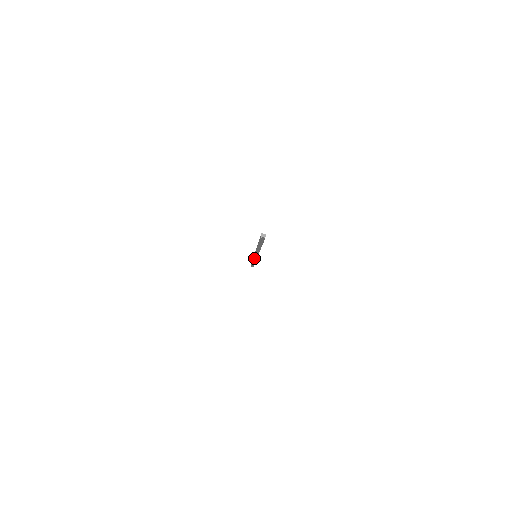
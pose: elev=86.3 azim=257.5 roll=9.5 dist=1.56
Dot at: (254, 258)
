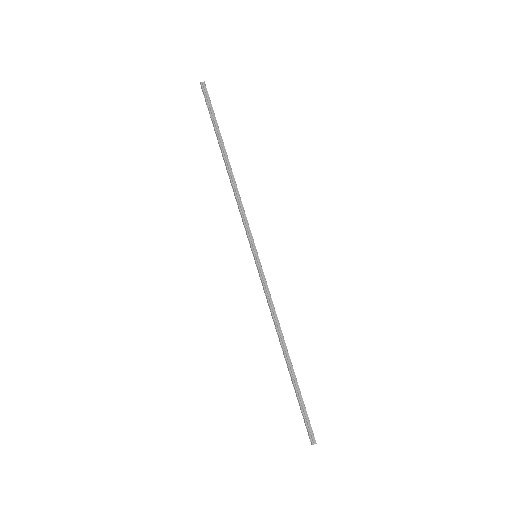
Dot at: (260, 274)
